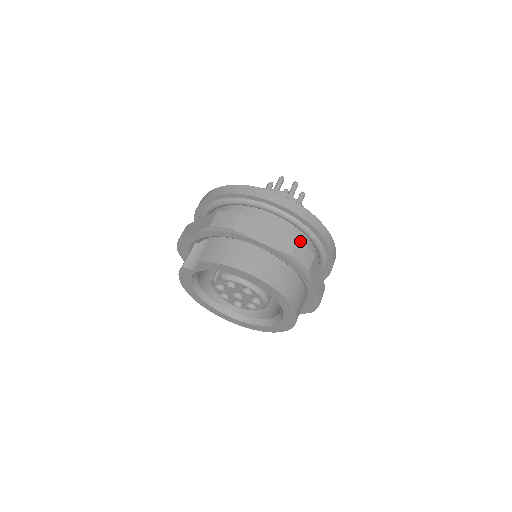
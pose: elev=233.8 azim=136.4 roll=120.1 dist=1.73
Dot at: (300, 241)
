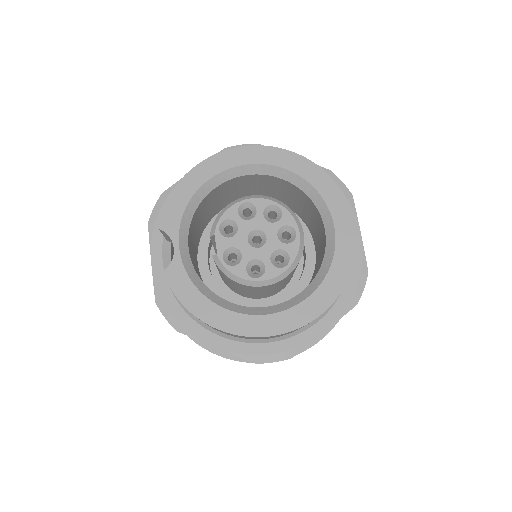
Dot at: occluded
